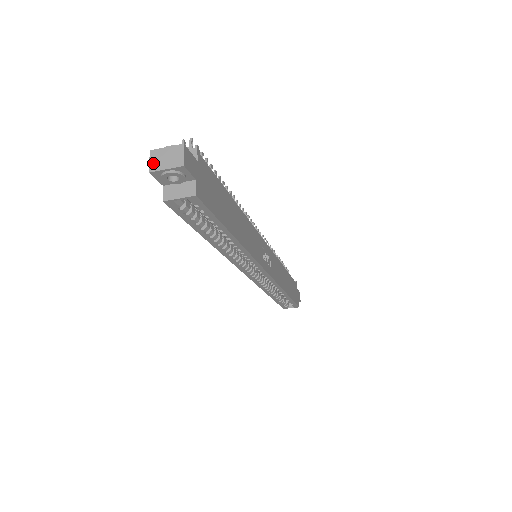
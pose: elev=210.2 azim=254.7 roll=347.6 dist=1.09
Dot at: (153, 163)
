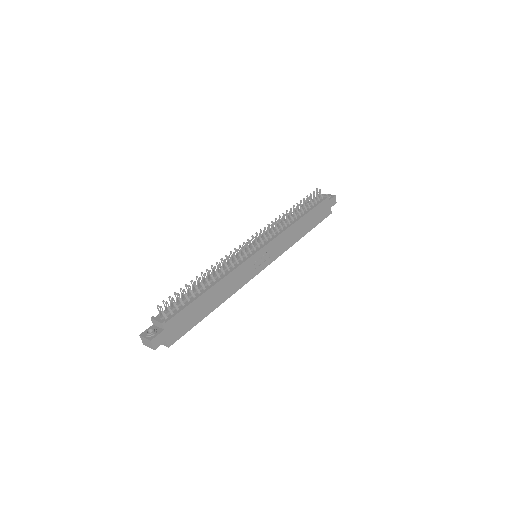
Dot at: (143, 341)
